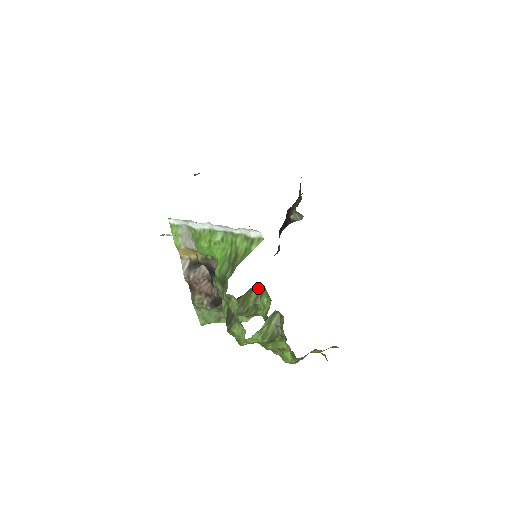
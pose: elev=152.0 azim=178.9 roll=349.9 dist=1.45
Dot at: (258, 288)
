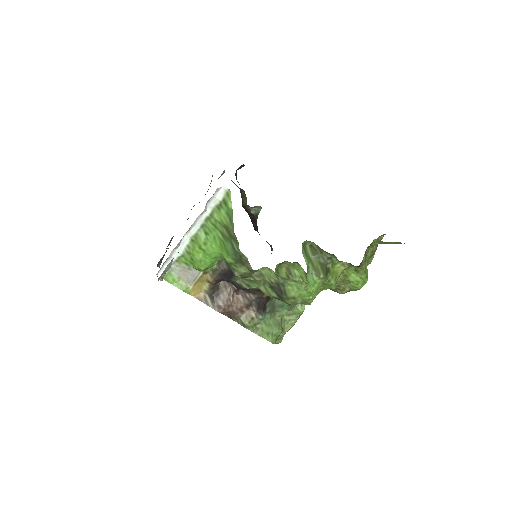
Dot at: (281, 269)
